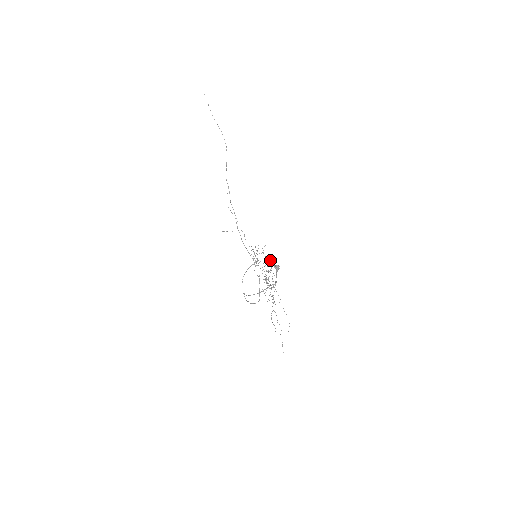
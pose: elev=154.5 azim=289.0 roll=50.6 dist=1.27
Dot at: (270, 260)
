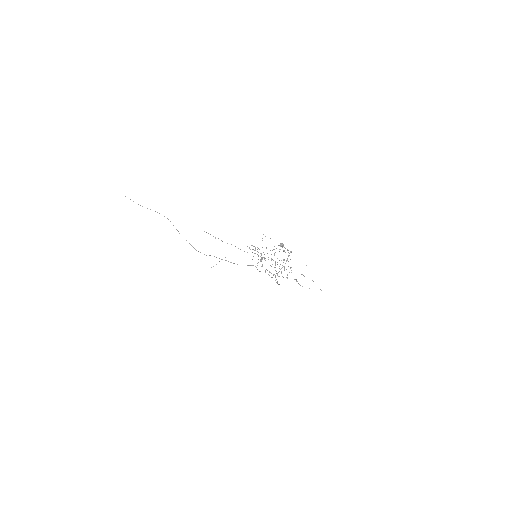
Dot at: occluded
